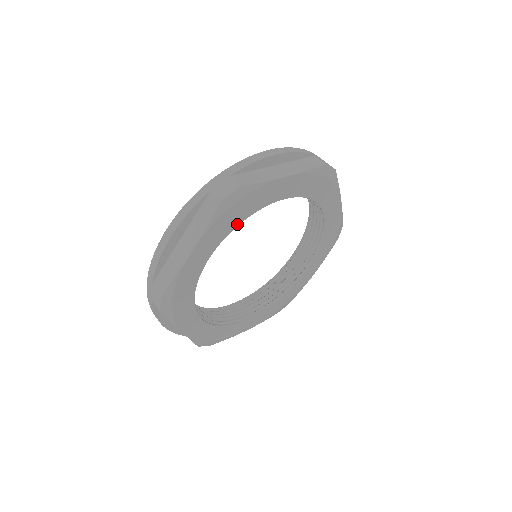
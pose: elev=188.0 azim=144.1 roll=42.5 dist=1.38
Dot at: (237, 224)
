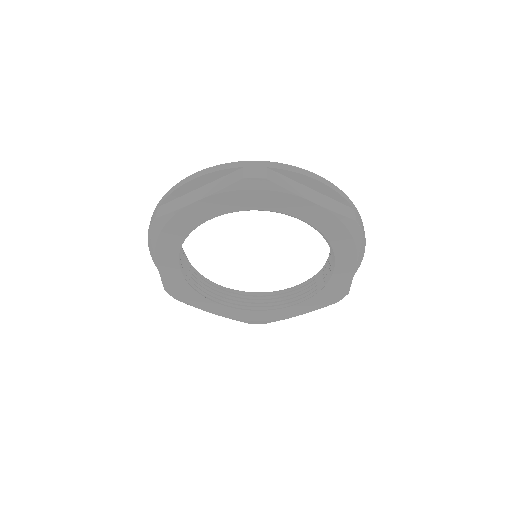
Dot at: (181, 243)
